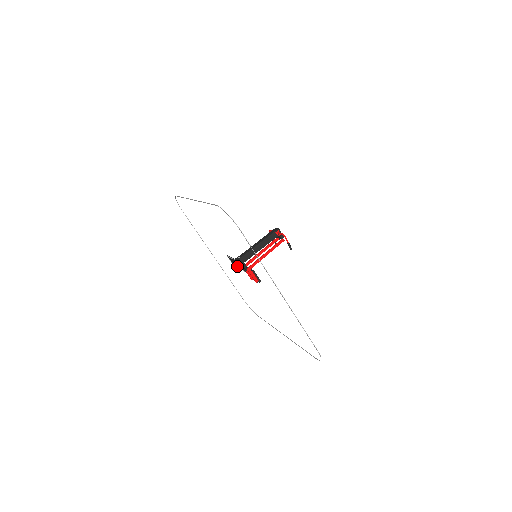
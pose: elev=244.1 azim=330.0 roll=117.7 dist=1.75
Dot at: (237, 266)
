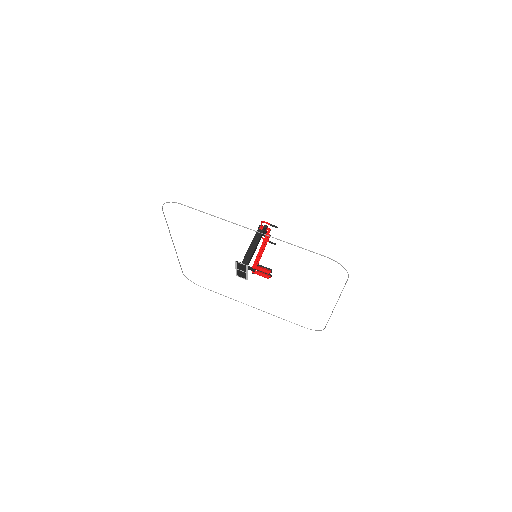
Dot at: (245, 274)
